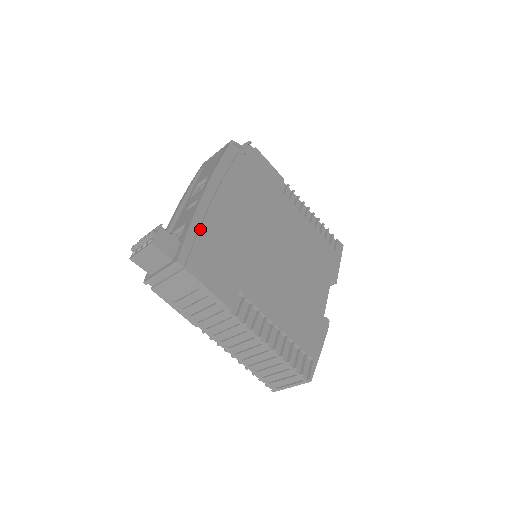
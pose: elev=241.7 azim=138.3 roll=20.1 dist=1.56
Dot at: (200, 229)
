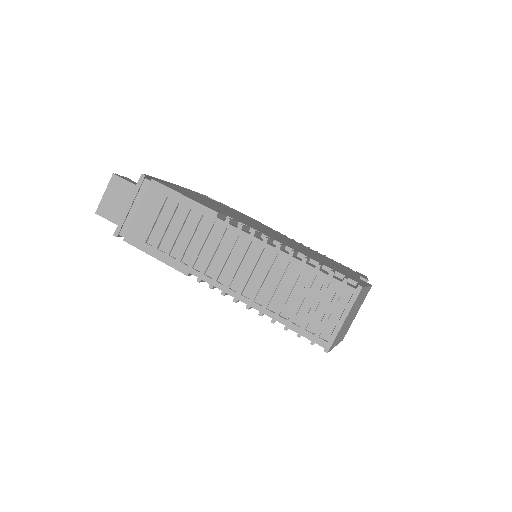
Dot at: (171, 185)
